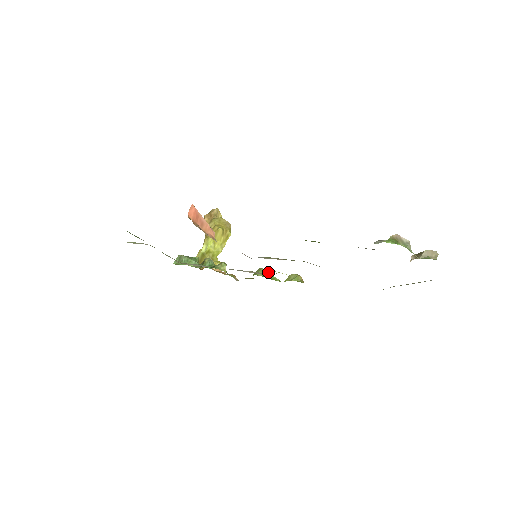
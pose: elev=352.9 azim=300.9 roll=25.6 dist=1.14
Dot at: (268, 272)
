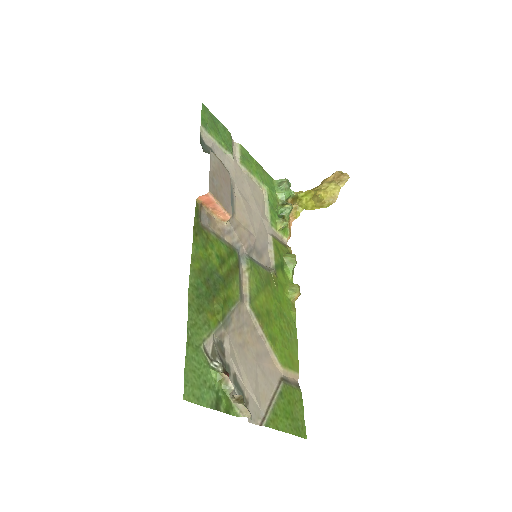
Dot at: (293, 265)
